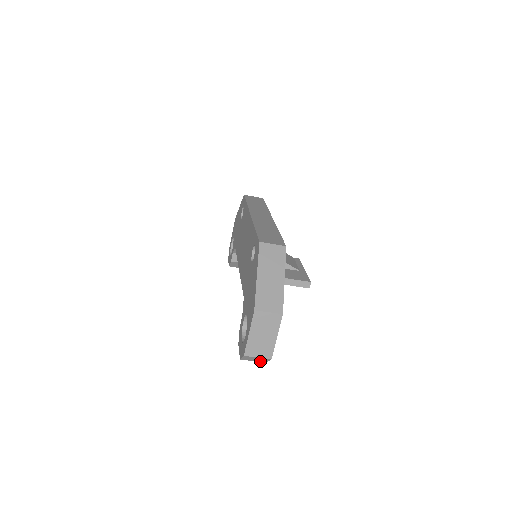
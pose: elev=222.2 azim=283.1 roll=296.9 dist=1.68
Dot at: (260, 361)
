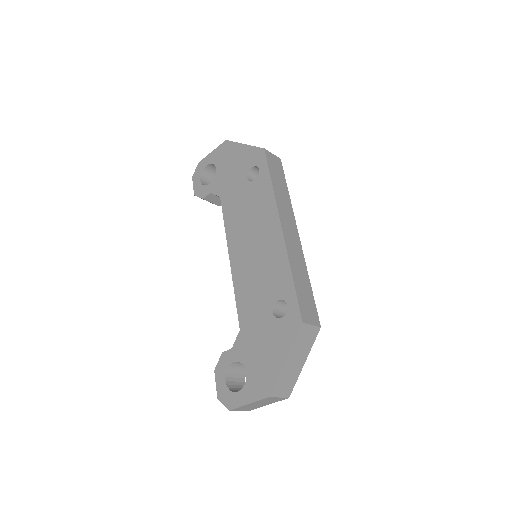
Dot at: occluded
